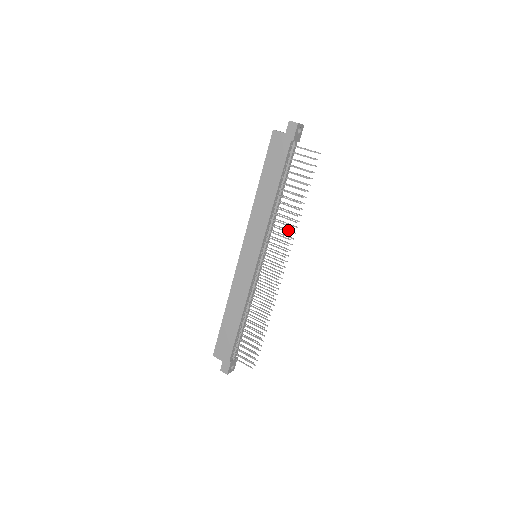
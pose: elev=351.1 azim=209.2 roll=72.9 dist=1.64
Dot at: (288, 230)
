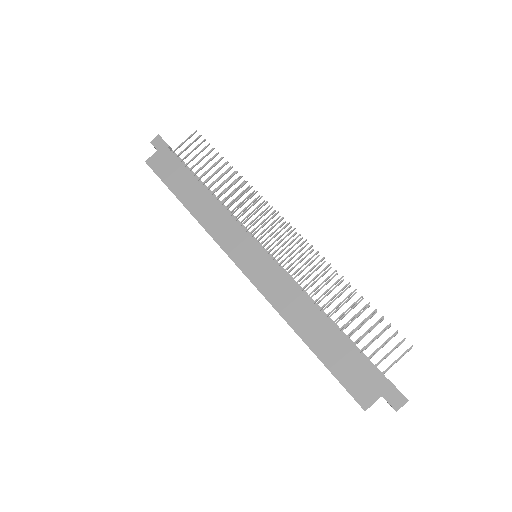
Dot at: (251, 203)
